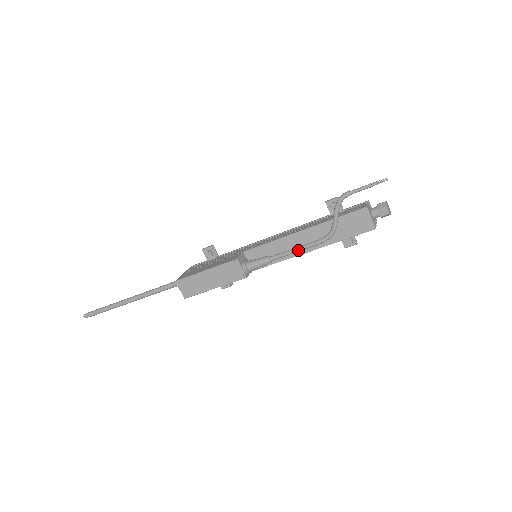
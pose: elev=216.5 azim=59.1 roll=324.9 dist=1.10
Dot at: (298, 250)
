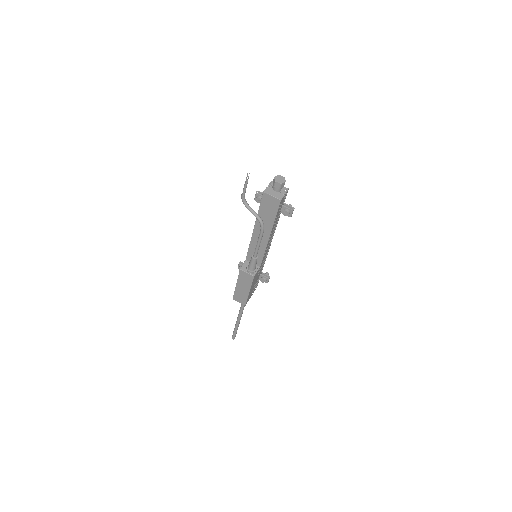
Dot at: (258, 243)
